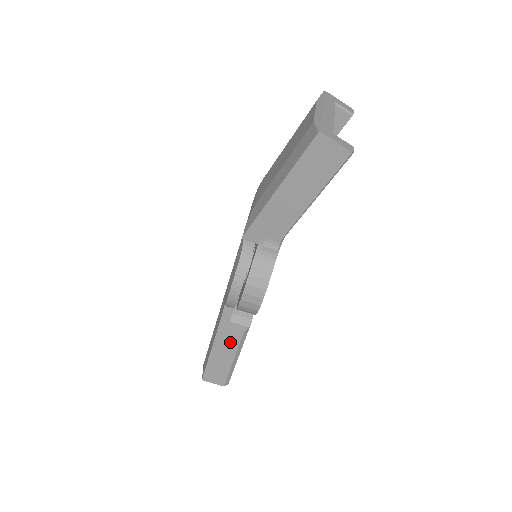
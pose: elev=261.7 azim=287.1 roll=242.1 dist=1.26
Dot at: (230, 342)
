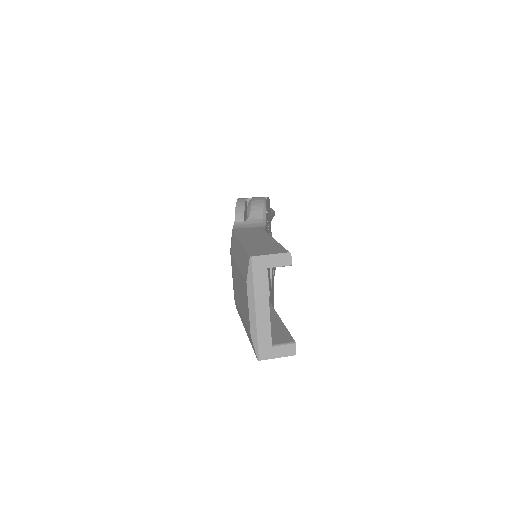
Dot at: occluded
